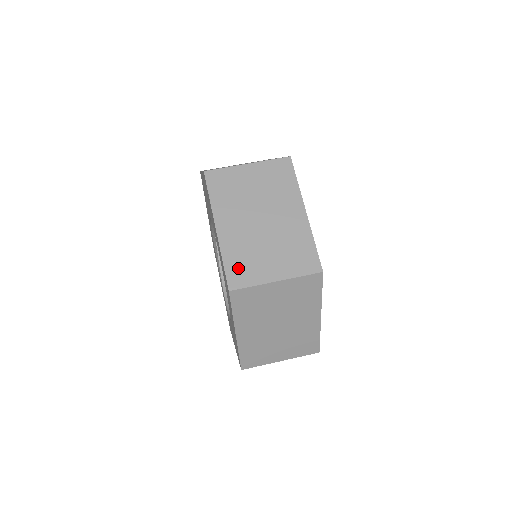
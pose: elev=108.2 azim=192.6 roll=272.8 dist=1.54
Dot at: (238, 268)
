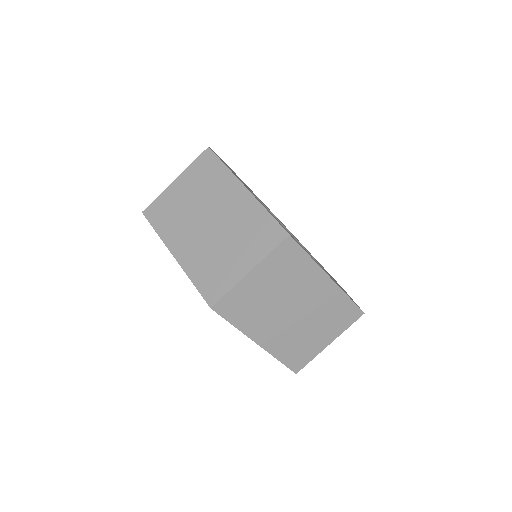
Dot at: (209, 281)
